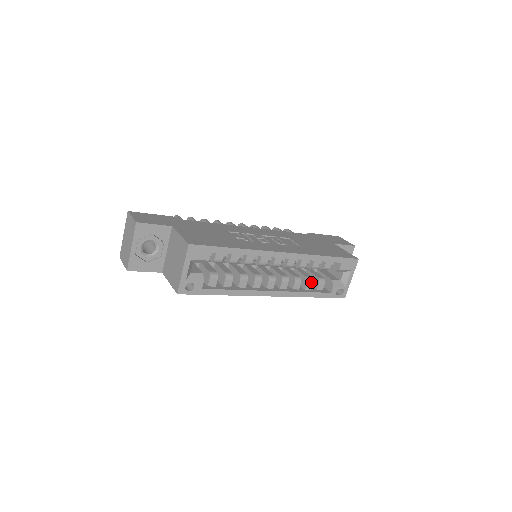
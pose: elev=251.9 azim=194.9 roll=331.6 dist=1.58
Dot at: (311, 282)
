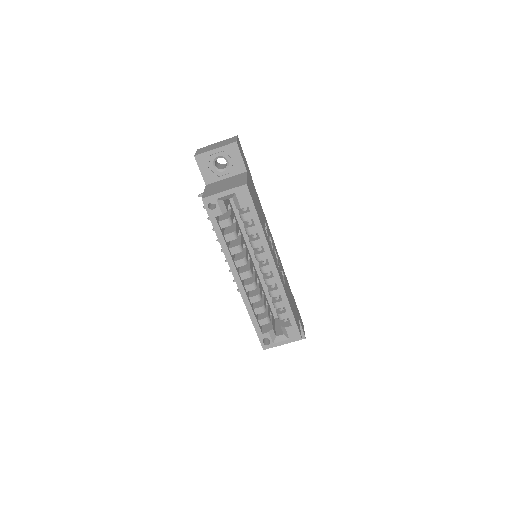
Dot at: (262, 310)
